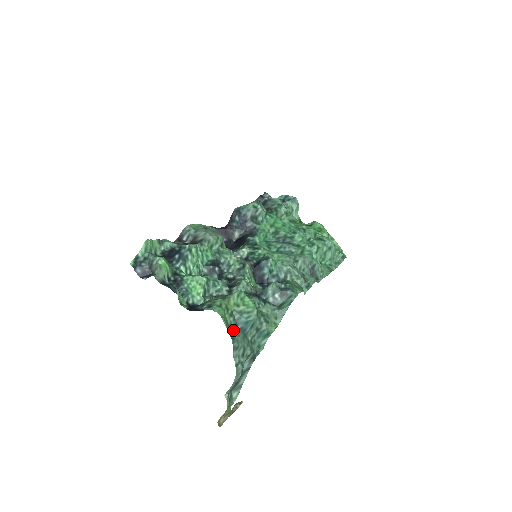
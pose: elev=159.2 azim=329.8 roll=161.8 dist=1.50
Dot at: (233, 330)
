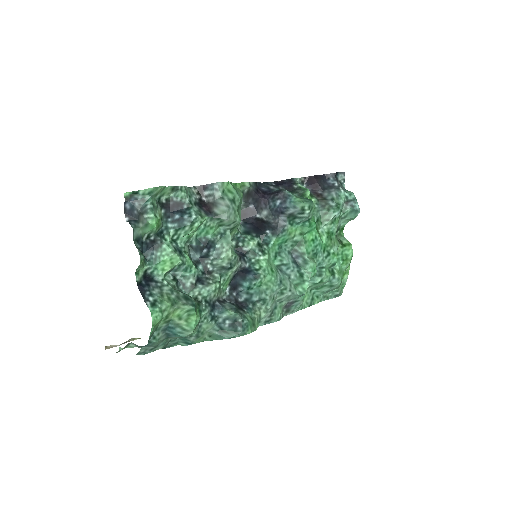
Dot at: (157, 334)
